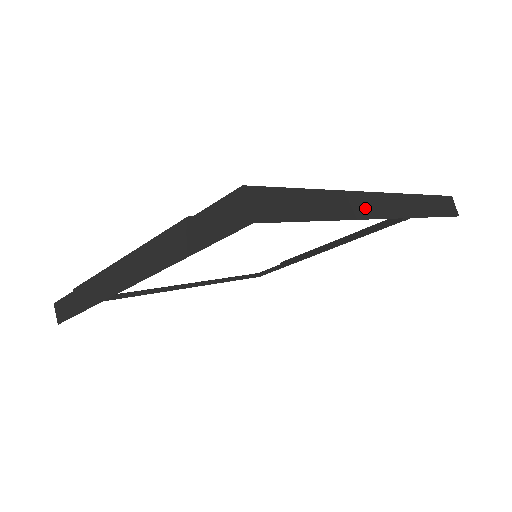
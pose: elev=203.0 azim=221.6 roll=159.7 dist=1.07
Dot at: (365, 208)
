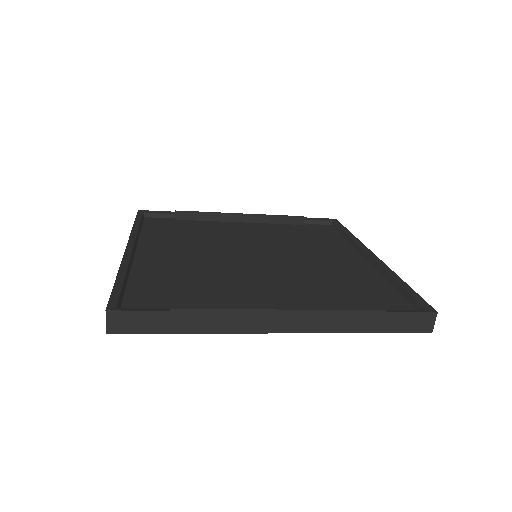
Dot at: occluded
